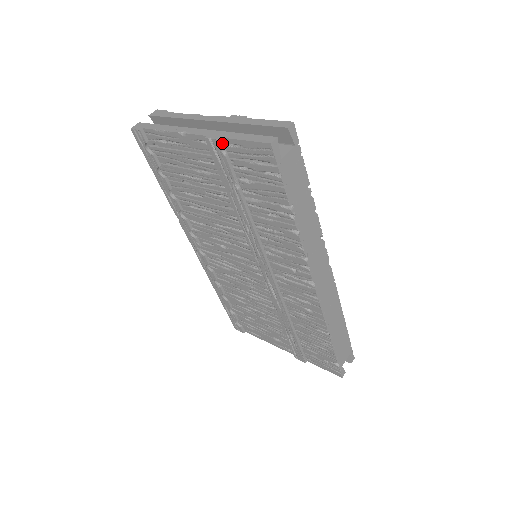
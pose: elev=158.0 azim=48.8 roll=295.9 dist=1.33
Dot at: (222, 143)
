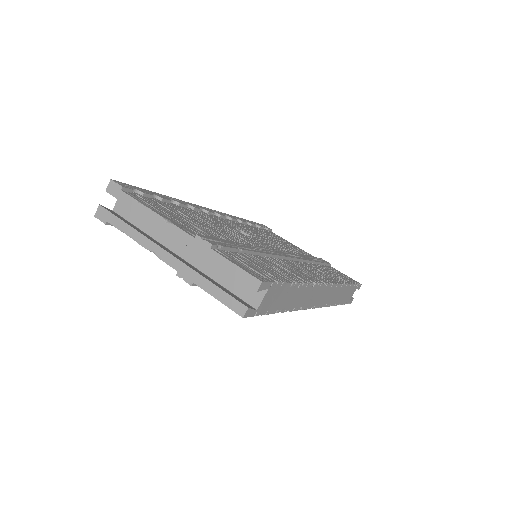
Dot at: (195, 284)
